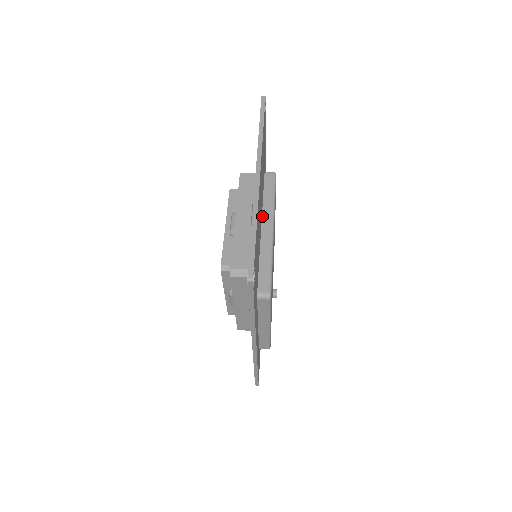
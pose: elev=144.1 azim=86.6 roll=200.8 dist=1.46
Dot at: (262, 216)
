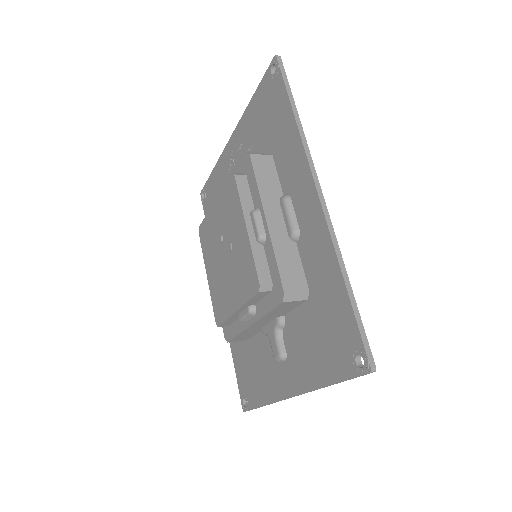
Dot at: occluded
